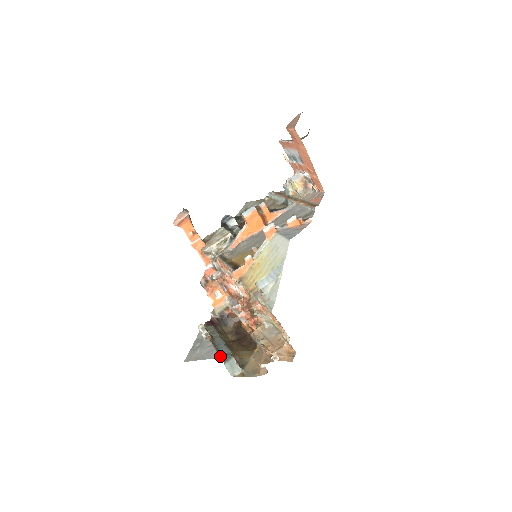
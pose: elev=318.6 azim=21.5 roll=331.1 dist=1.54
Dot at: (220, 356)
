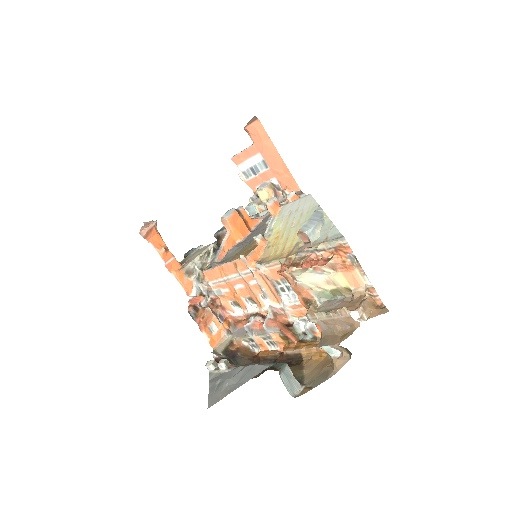
Dot at: (270, 364)
